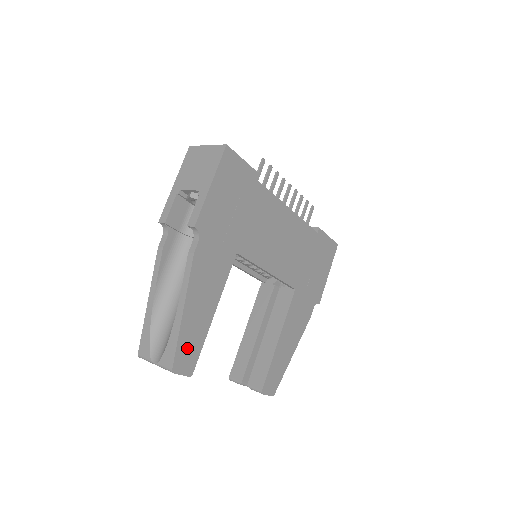
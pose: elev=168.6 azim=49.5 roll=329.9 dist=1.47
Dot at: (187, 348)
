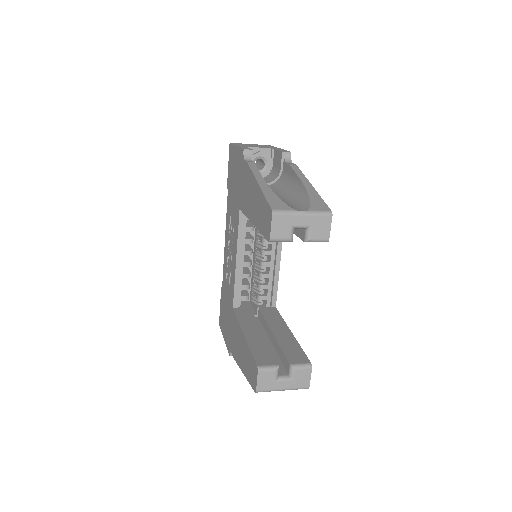
Dot at: occluded
